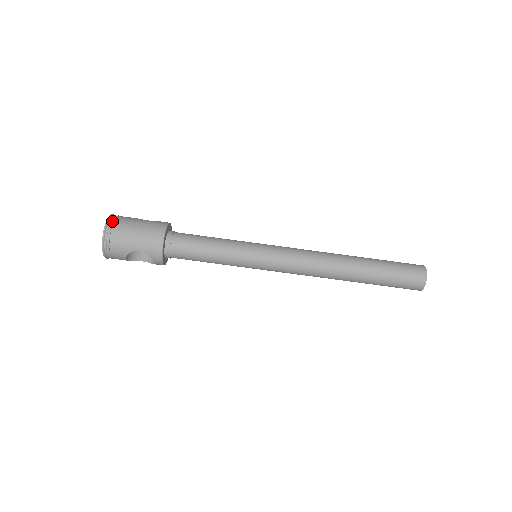
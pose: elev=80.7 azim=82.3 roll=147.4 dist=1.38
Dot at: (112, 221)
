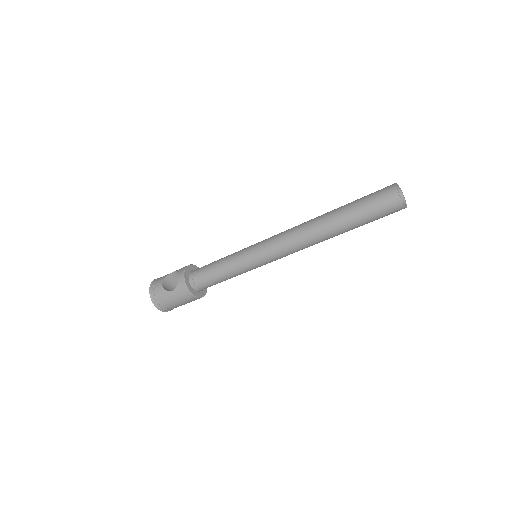
Dot at: (159, 306)
